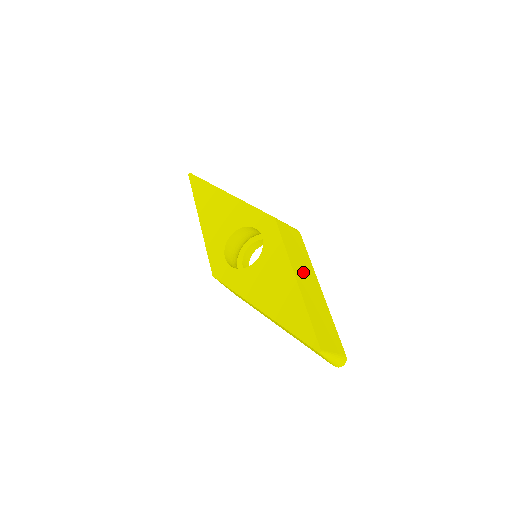
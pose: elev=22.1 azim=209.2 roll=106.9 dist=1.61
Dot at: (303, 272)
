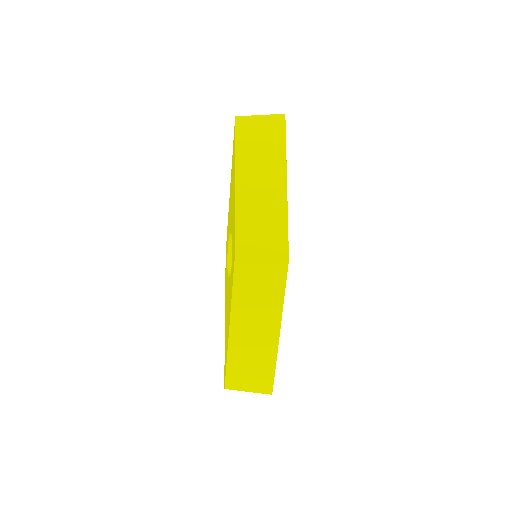
Dot at: (252, 317)
